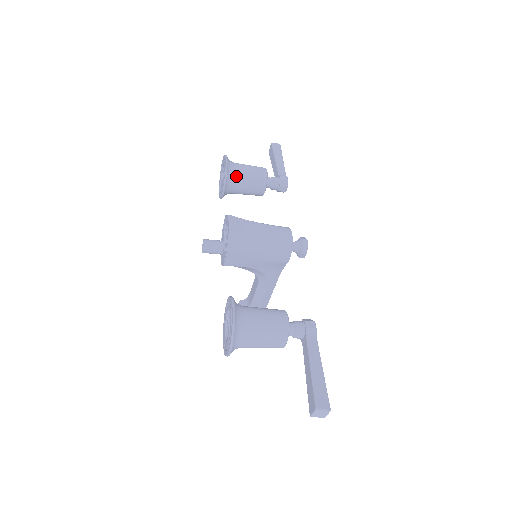
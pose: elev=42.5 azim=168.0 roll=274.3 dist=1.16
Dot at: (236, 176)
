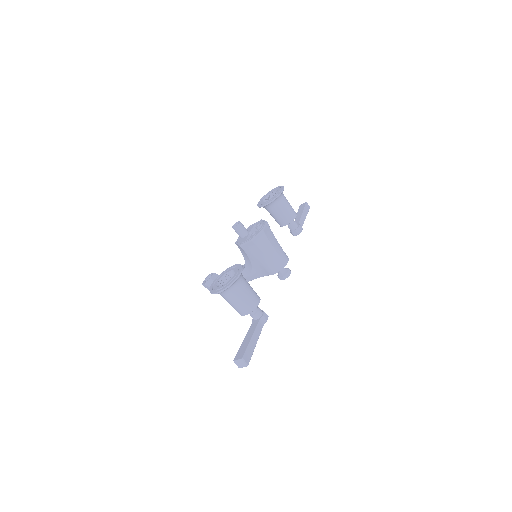
Dot at: (280, 203)
